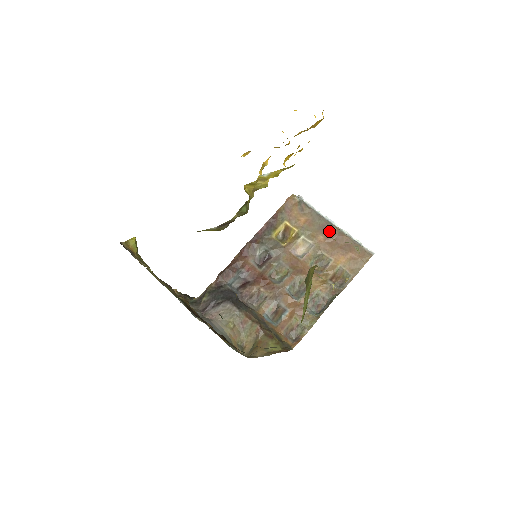
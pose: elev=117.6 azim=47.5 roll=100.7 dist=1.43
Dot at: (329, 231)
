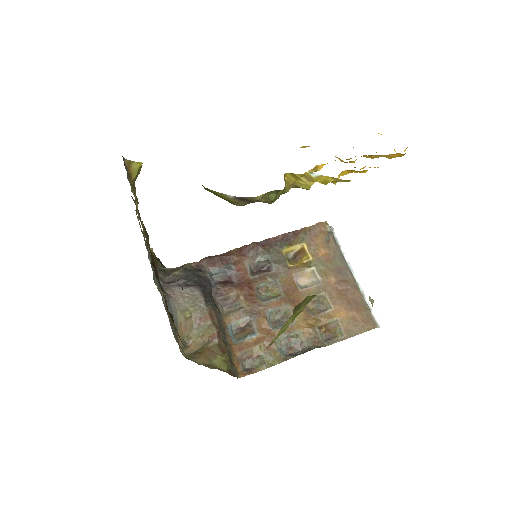
Dot at: (344, 277)
